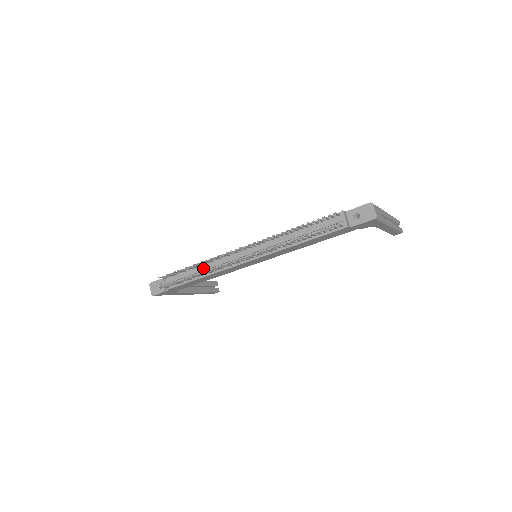
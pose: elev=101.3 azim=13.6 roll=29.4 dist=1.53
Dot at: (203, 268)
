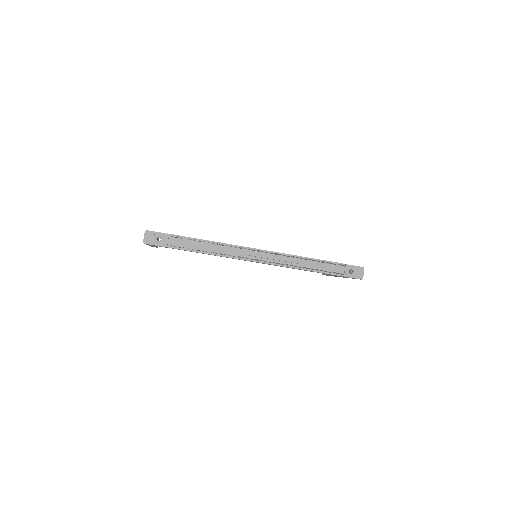
Dot at: (216, 247)
